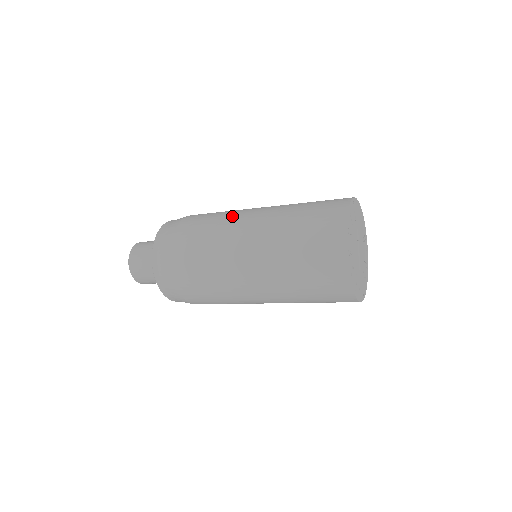
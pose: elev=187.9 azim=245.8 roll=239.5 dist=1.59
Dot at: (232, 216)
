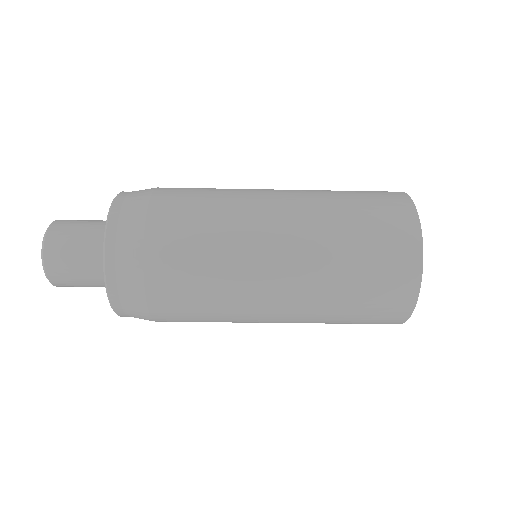
Dot at: occluded
